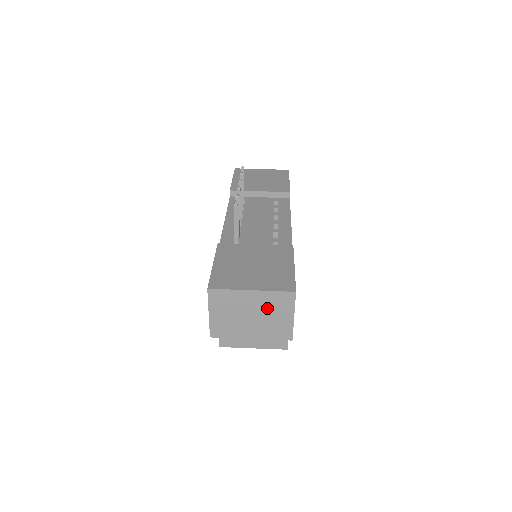
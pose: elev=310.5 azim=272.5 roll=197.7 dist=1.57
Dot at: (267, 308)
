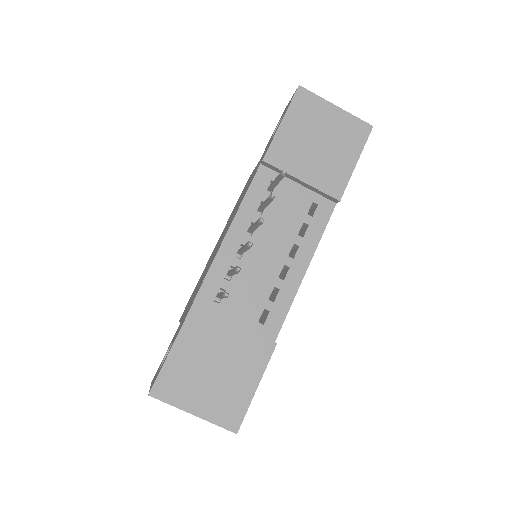
Dot at: occluded
